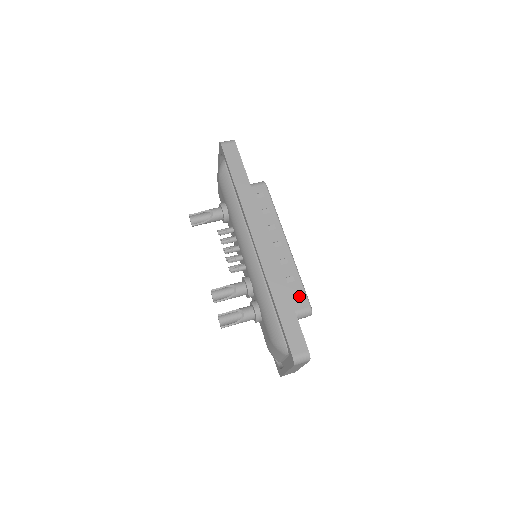
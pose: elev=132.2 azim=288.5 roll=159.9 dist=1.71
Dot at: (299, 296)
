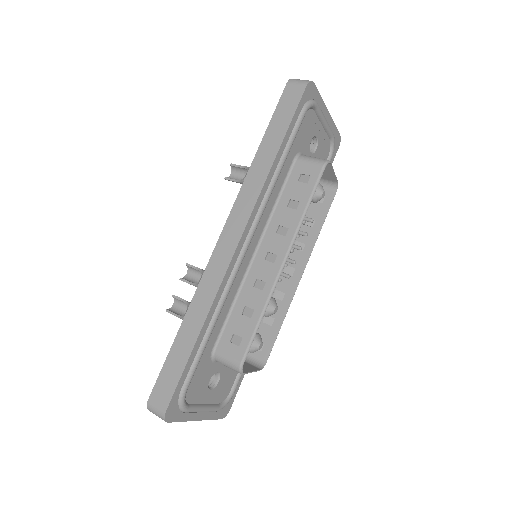
Dot at: (240, 340)
